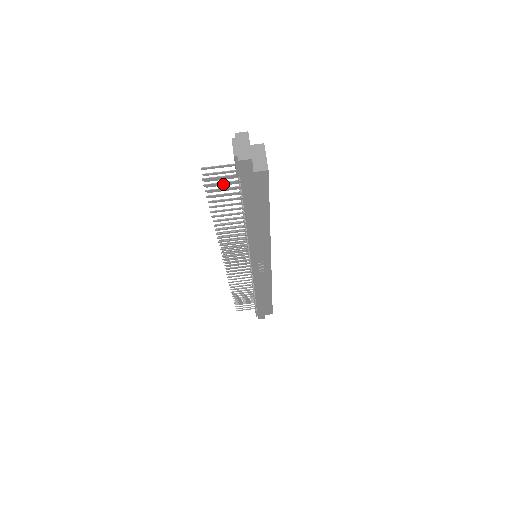
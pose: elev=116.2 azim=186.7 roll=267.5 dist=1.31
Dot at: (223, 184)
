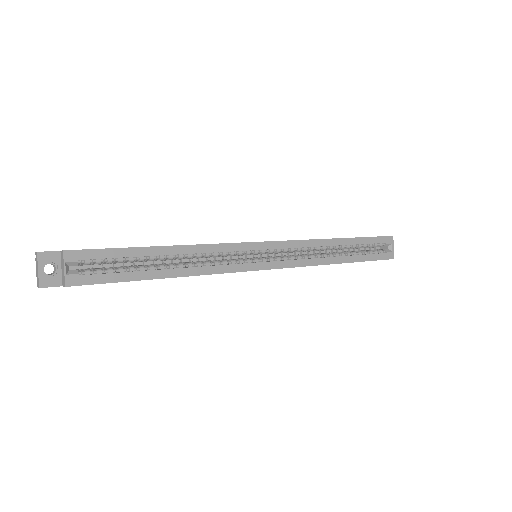
Dot at: occluded
